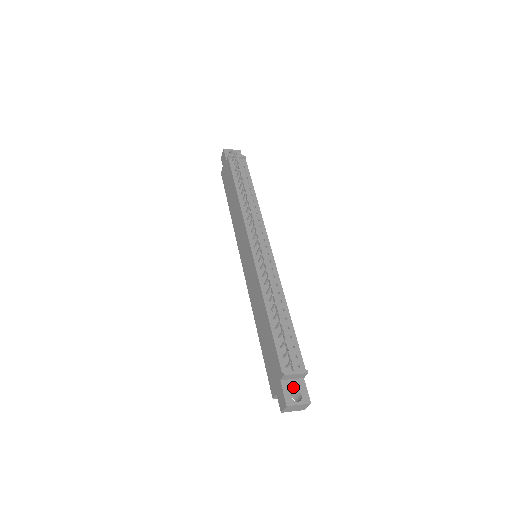
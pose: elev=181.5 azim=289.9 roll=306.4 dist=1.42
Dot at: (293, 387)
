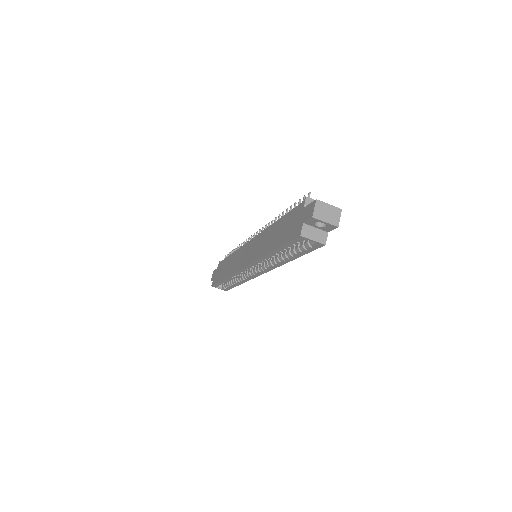
Dot at: occluded
